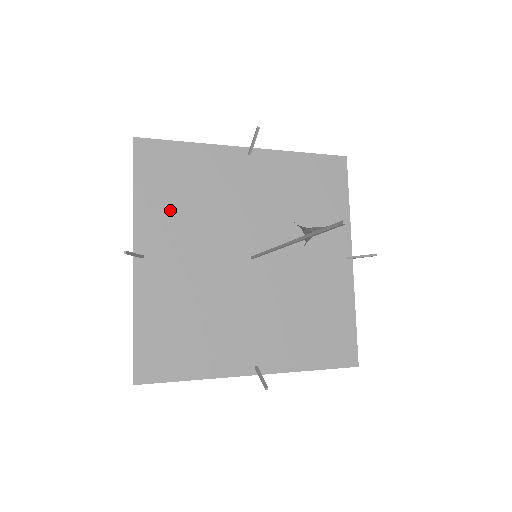
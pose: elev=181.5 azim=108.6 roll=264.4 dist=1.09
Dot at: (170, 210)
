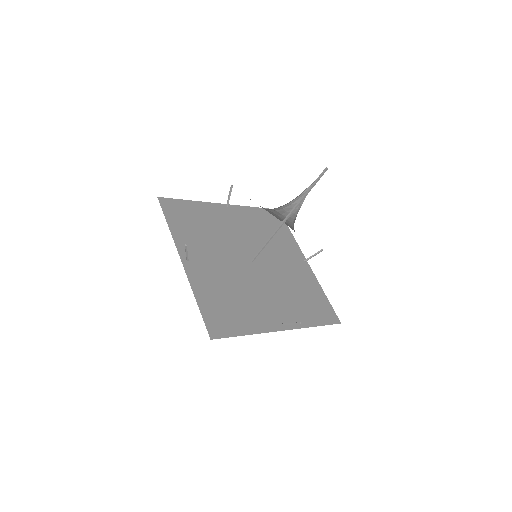
Dot at: (193, 235)
